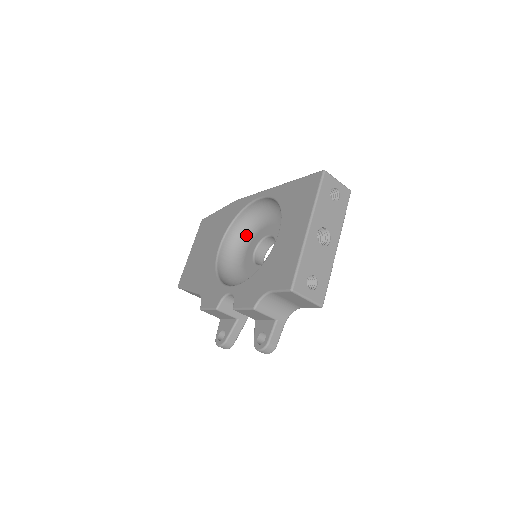
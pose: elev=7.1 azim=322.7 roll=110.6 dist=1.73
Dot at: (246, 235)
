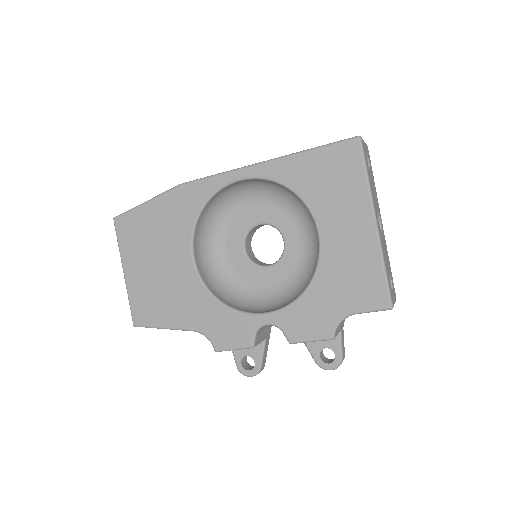
Dot at: (216, 228)
